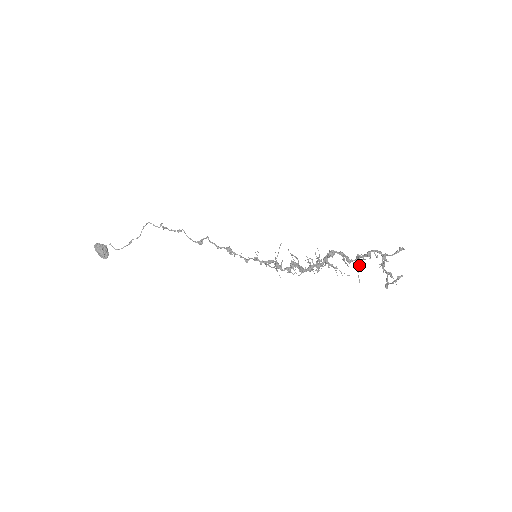
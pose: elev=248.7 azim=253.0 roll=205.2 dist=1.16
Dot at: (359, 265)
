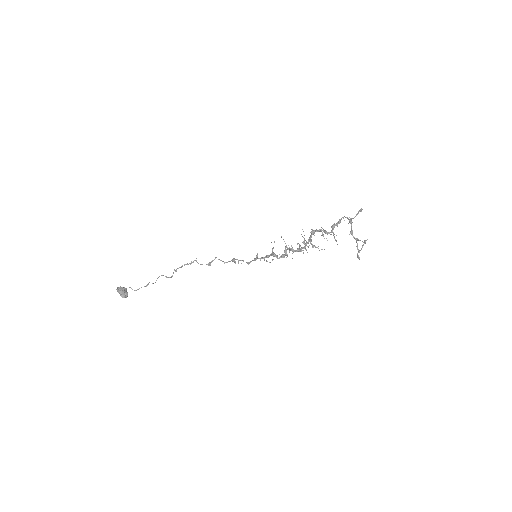
Dot at: occluded
